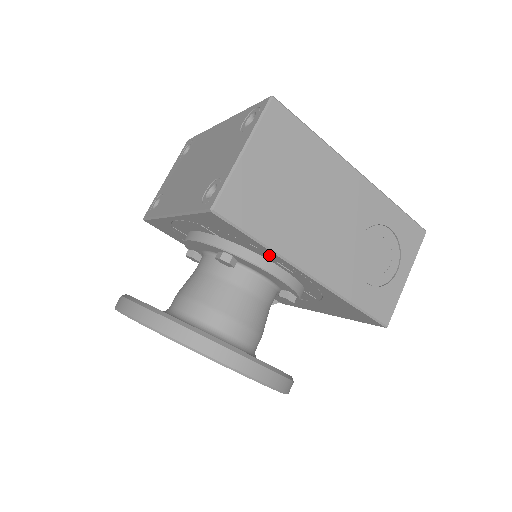
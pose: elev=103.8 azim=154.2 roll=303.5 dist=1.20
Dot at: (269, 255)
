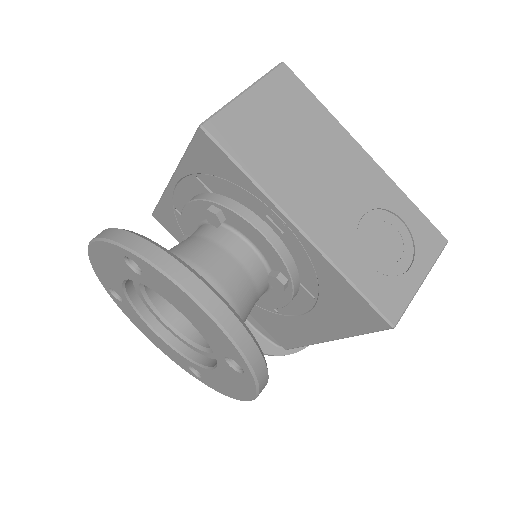
Dot at: (257, 201)
